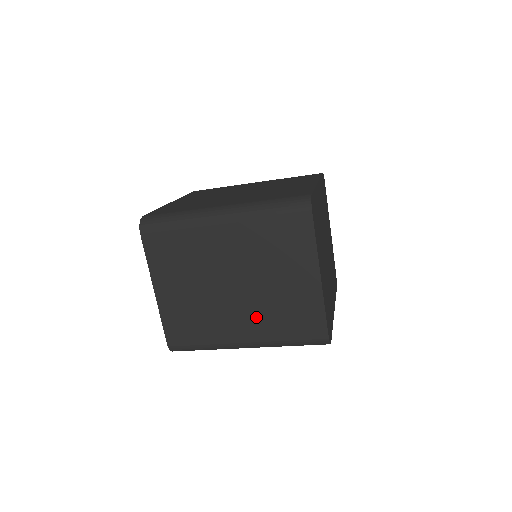
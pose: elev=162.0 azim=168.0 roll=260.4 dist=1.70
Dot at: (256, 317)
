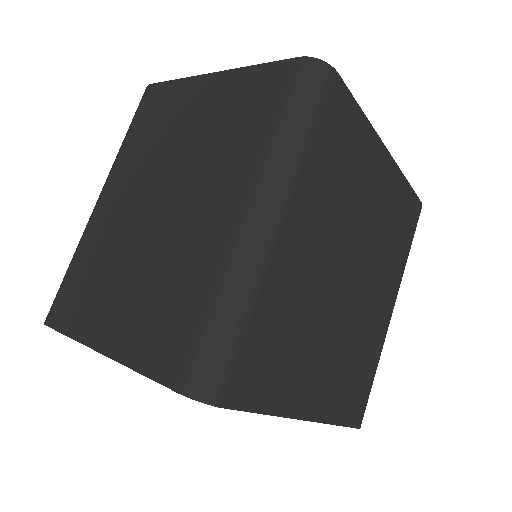
Dot at: (217, 178)
